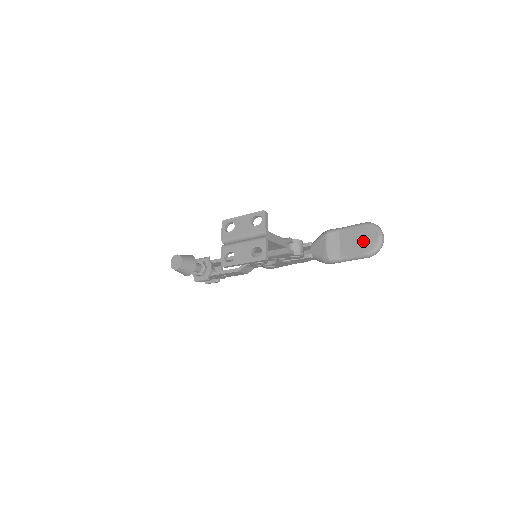
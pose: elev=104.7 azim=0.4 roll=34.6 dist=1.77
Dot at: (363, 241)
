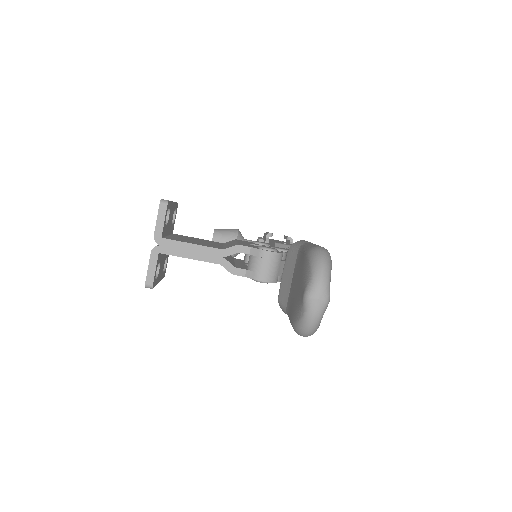
Dot at: (297, 293)
